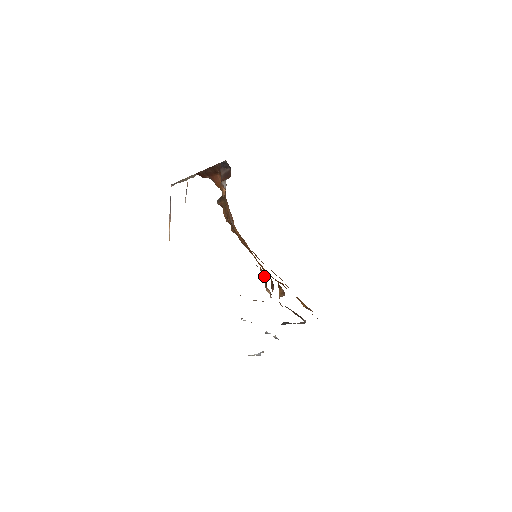
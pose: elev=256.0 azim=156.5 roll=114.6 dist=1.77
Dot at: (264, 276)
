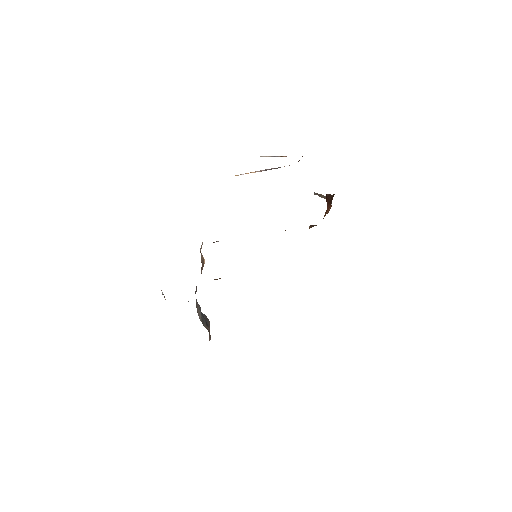
Dot at: (218, 241)
